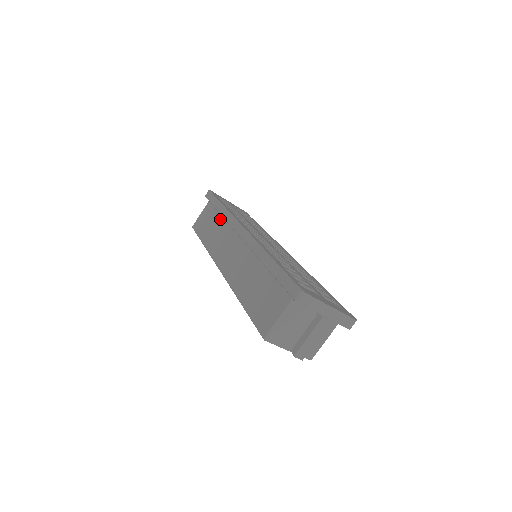
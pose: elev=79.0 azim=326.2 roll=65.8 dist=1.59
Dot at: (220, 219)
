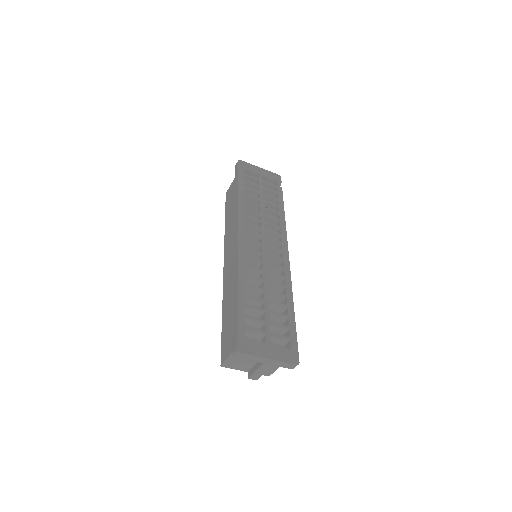
Dot at: occluded
